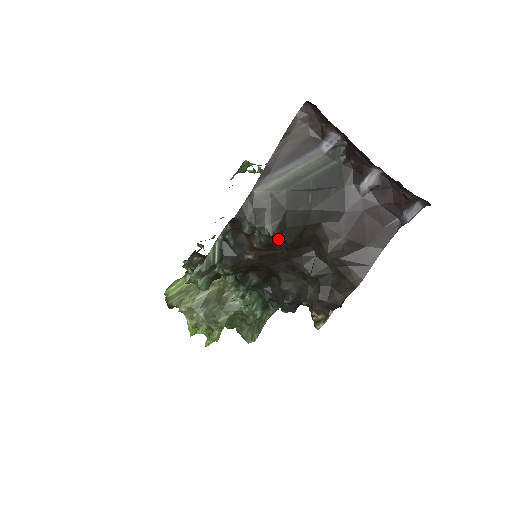
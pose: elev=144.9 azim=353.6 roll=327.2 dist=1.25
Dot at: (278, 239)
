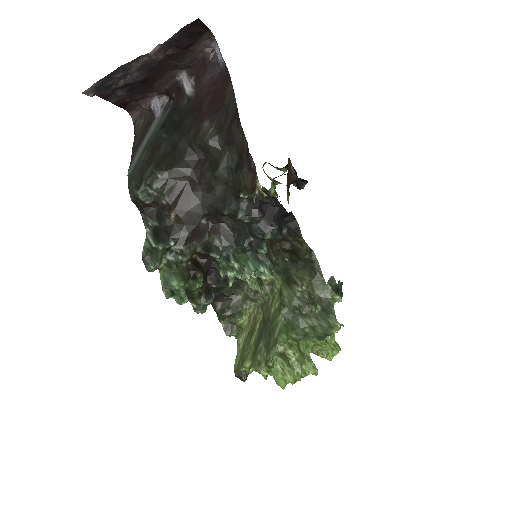
Dot at: (165, 176)
